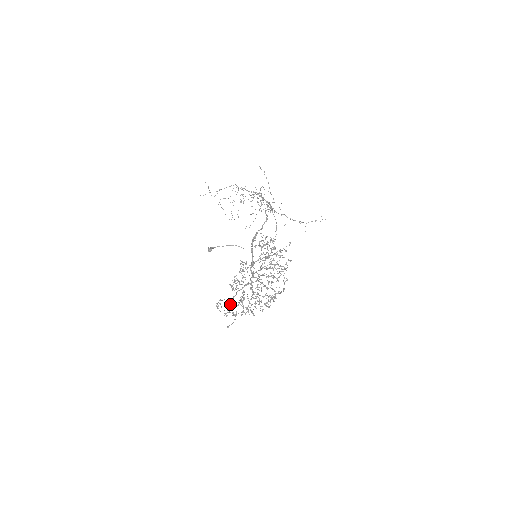
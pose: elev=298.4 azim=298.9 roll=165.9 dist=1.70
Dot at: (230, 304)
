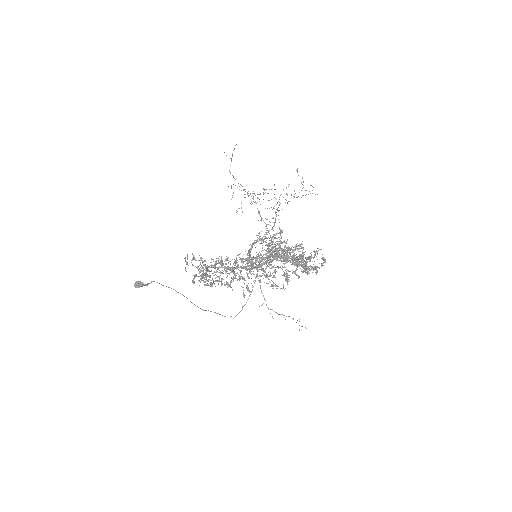
Dot at: occluded
